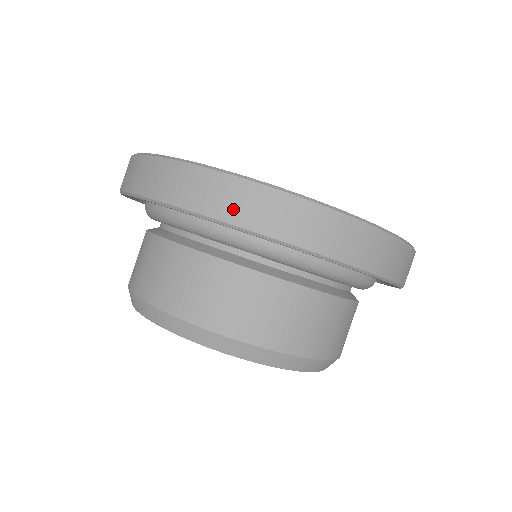
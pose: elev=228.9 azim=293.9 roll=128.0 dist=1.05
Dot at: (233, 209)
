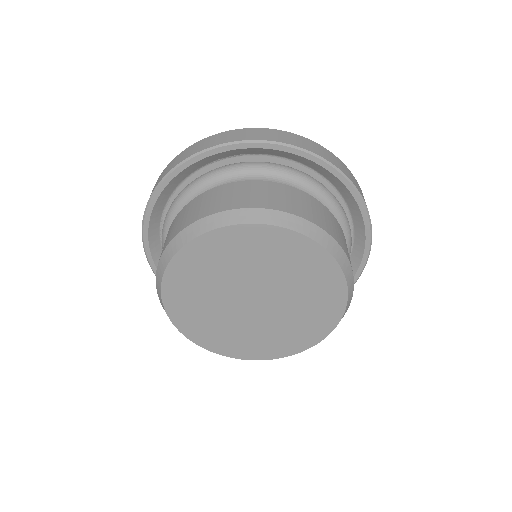
Dot at: (304, 145)
